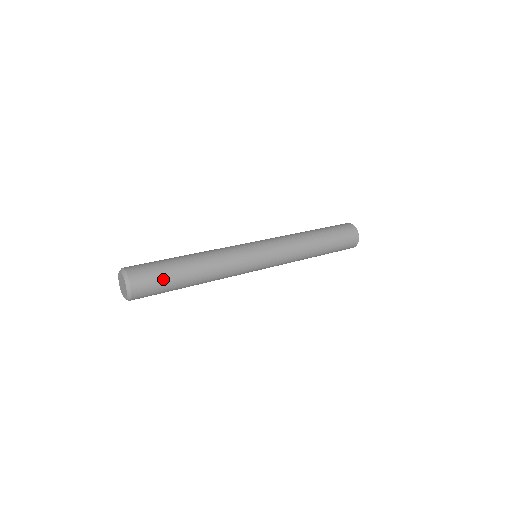
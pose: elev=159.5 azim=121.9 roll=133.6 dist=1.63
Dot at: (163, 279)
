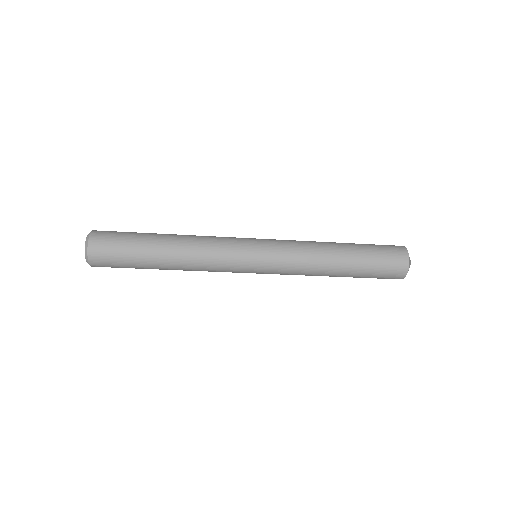
Dot at: (127, 241)
